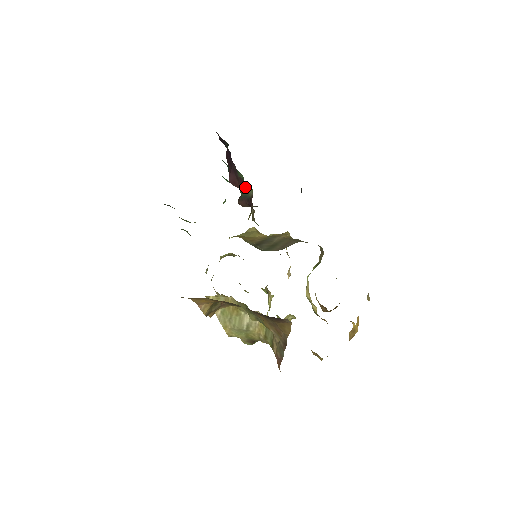
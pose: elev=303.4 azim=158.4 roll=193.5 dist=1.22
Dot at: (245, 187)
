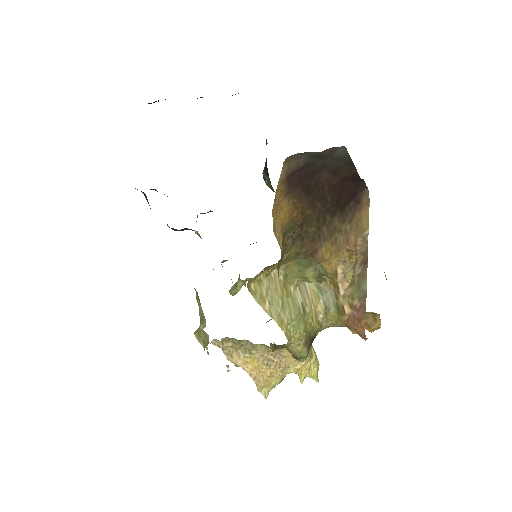
Dot at: occluded
